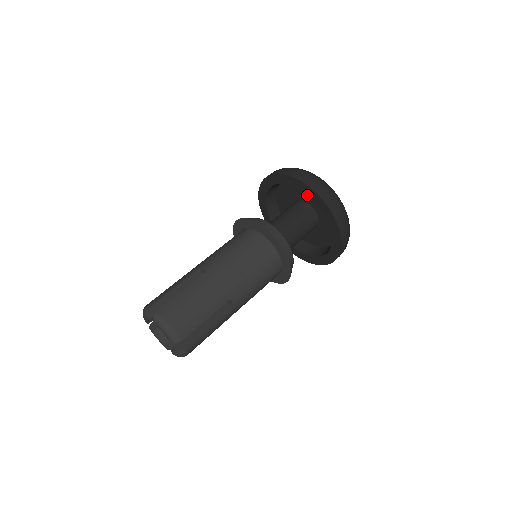
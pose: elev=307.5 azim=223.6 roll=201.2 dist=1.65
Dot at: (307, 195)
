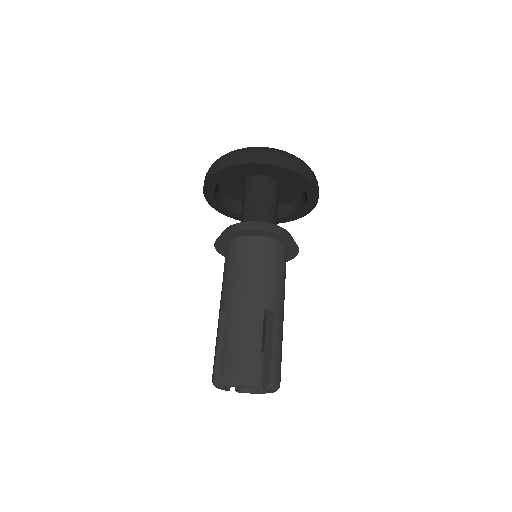
Dot at: (284, 177)
